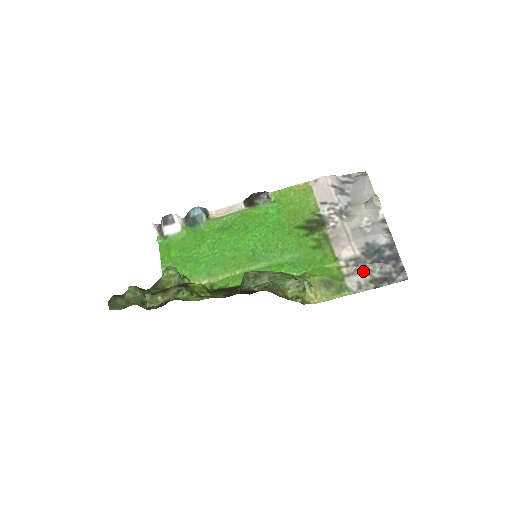
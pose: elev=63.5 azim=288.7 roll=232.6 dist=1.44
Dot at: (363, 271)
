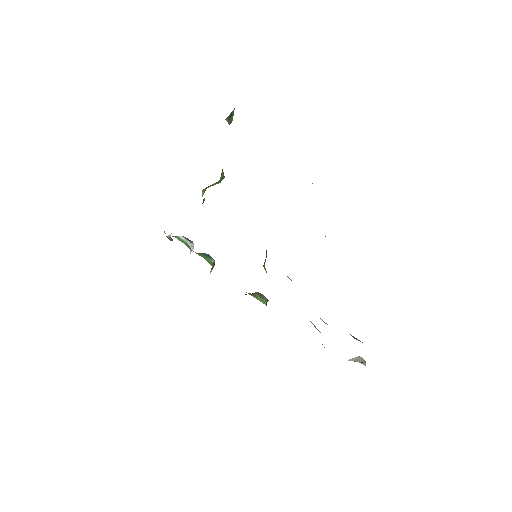
Dot at: occluded
